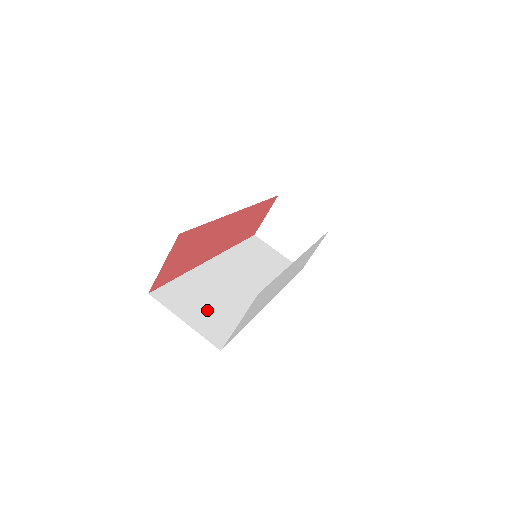
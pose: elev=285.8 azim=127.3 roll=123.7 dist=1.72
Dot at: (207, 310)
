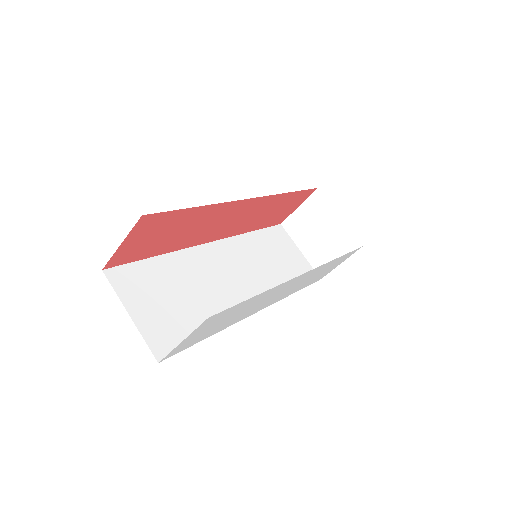
Dot at: (168, 306)
